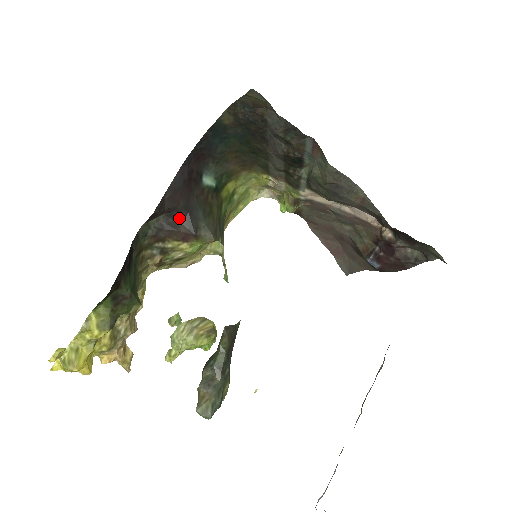
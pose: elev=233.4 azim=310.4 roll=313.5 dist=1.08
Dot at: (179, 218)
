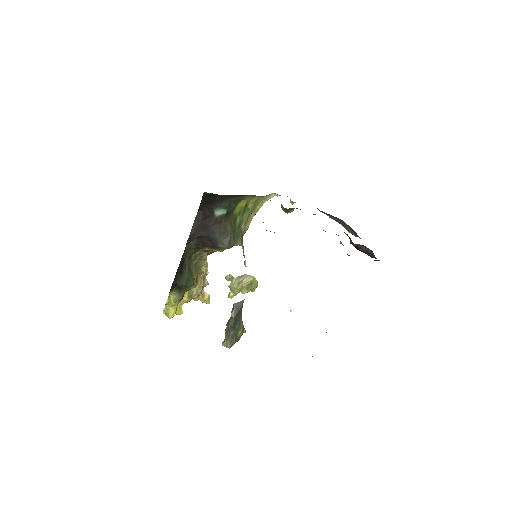
Dot at: (205, 240)
